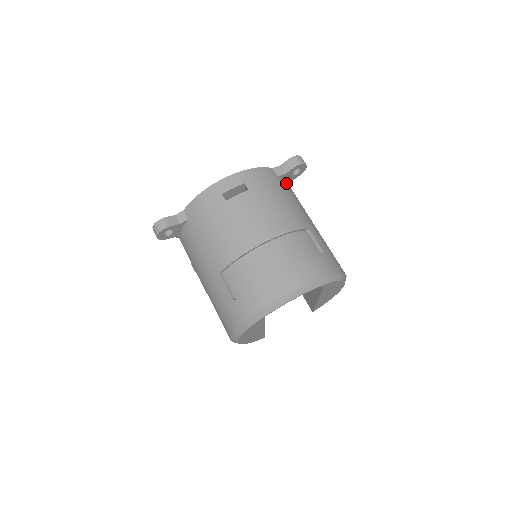
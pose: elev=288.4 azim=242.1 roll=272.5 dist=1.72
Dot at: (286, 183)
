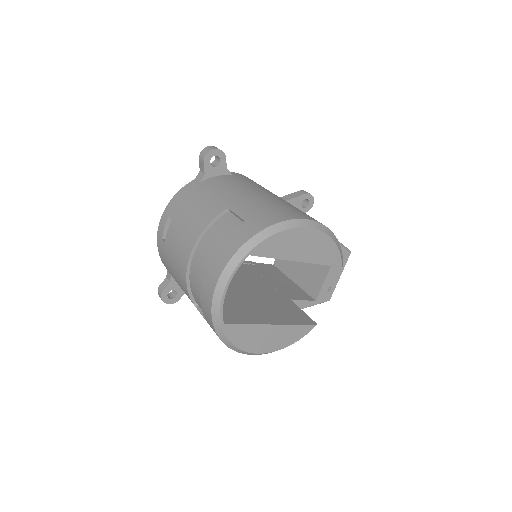
Dot at: (214, 179)
